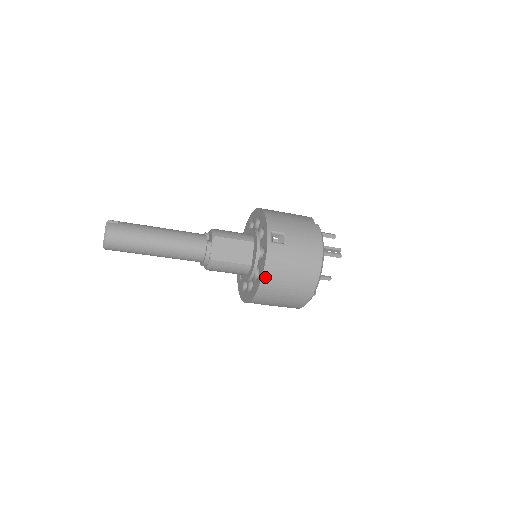
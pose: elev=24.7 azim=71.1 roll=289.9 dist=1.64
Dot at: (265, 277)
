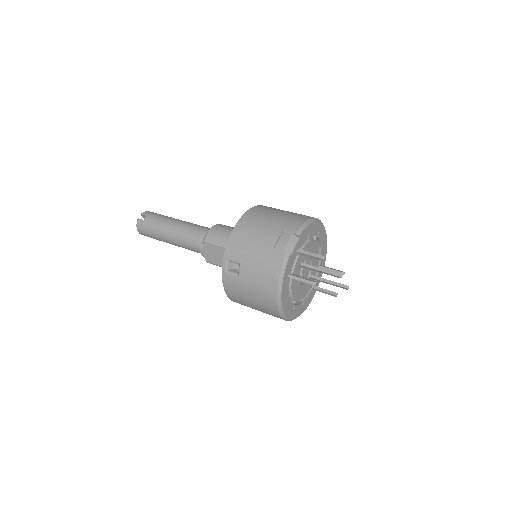
Dot at: (231, 298)
